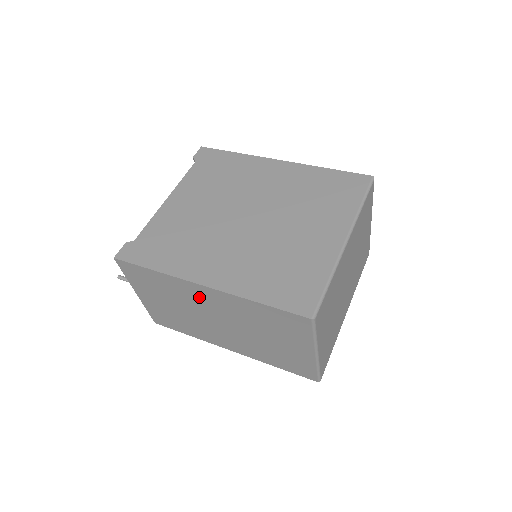
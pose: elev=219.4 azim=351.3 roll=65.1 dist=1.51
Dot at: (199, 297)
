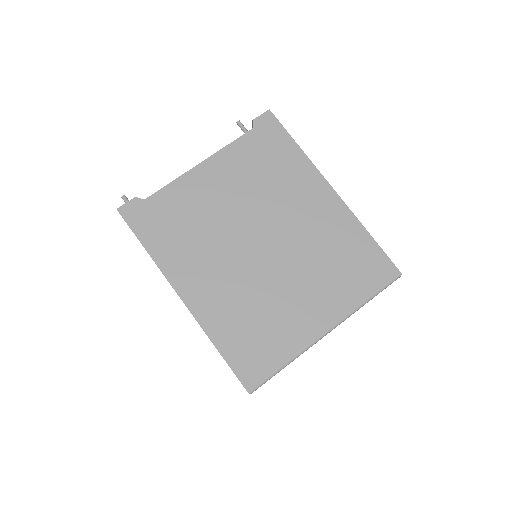
Dot at: occluded
